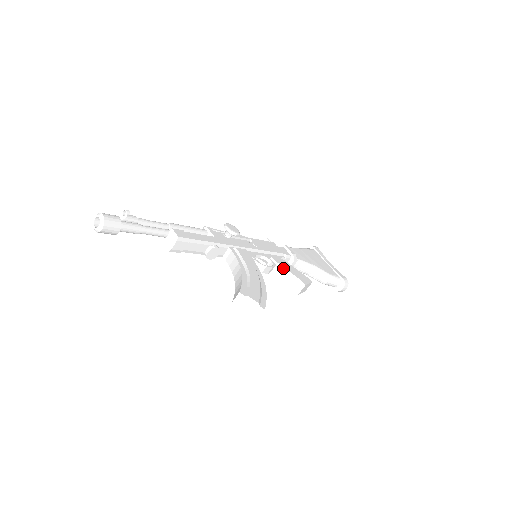
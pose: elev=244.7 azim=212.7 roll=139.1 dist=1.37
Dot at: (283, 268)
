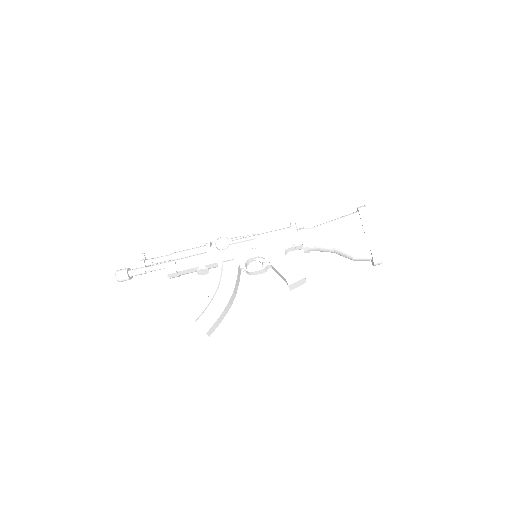
Dot at: (274, 268)
